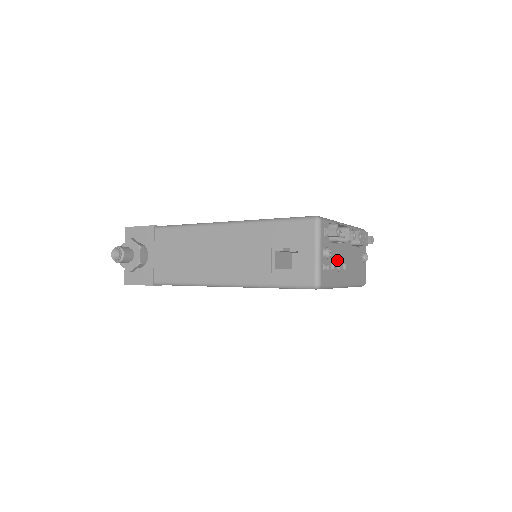
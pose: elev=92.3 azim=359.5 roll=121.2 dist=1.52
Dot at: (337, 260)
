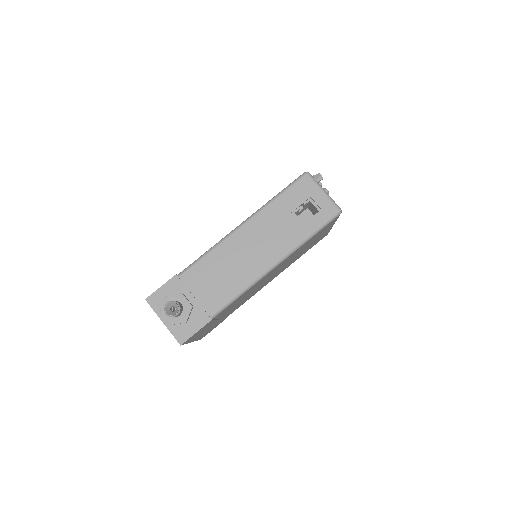
Dot at: occluded
